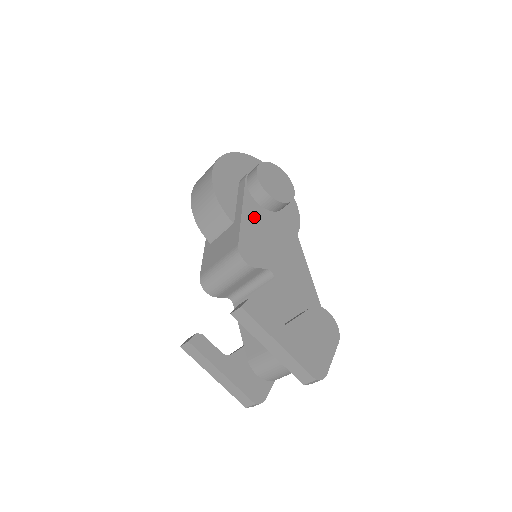
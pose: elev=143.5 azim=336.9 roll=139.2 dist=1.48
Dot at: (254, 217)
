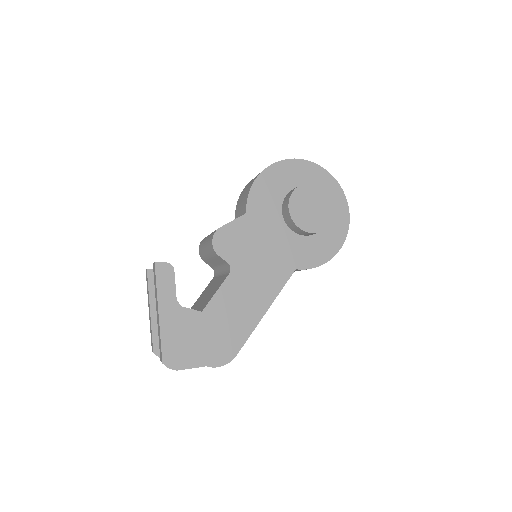
Dot at: (264, 220)
